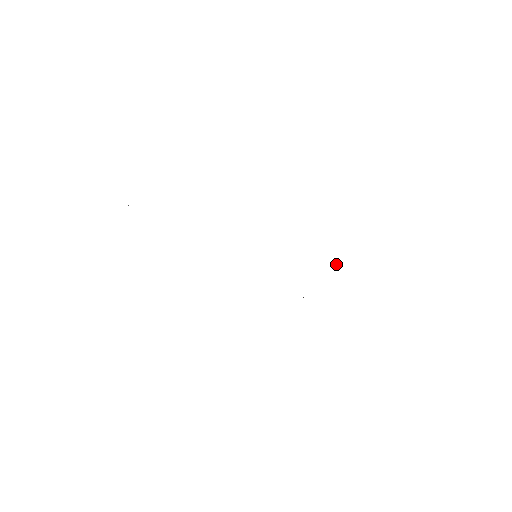
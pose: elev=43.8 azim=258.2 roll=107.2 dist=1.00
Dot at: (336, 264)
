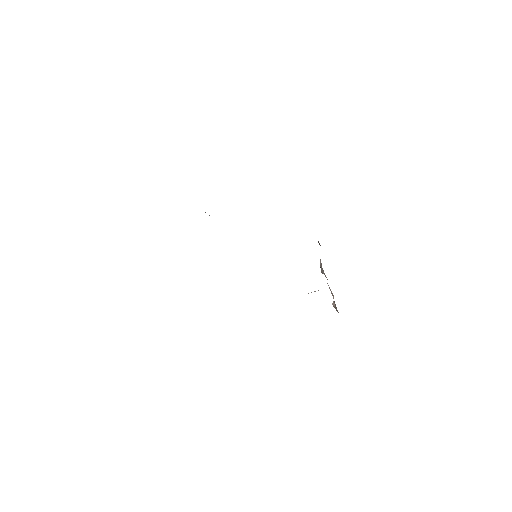
Dot at: occluded
